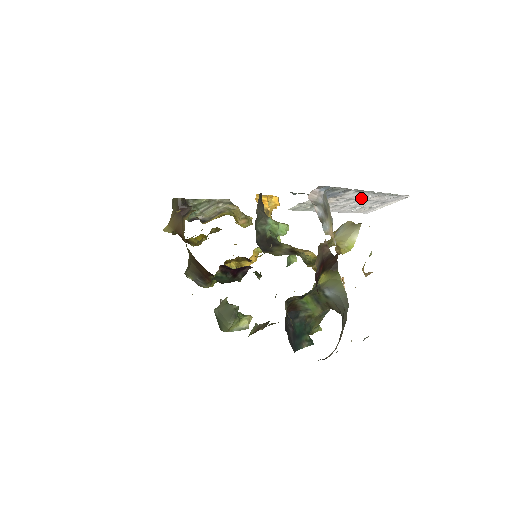
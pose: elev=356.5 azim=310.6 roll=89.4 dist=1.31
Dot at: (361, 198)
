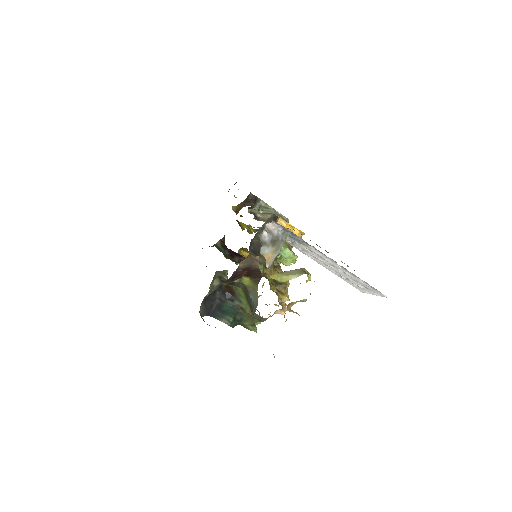
Dot at: (333, 264)
